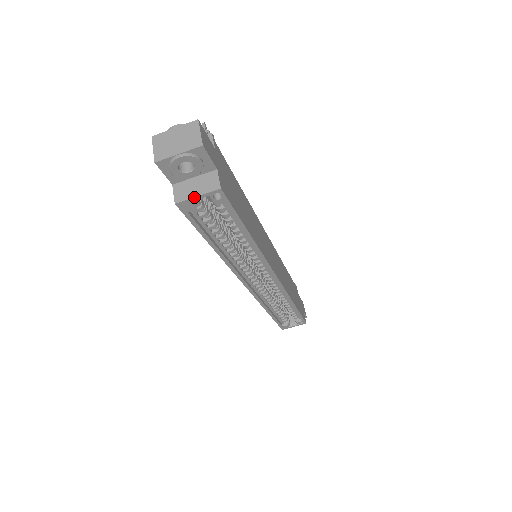
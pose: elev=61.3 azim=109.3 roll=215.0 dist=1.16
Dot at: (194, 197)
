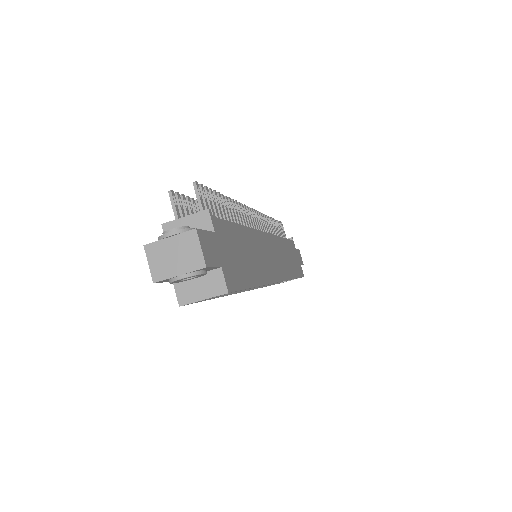
Dot at: occluded
